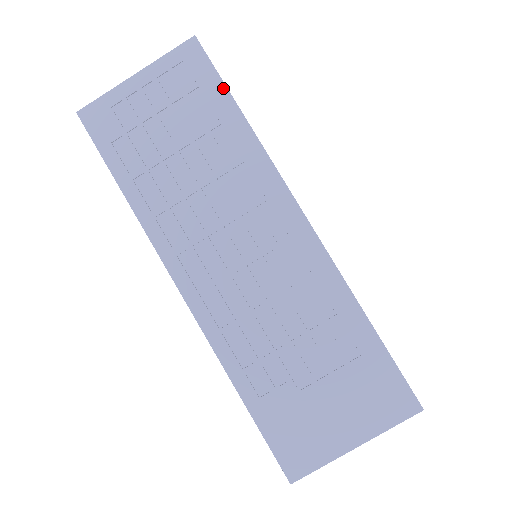
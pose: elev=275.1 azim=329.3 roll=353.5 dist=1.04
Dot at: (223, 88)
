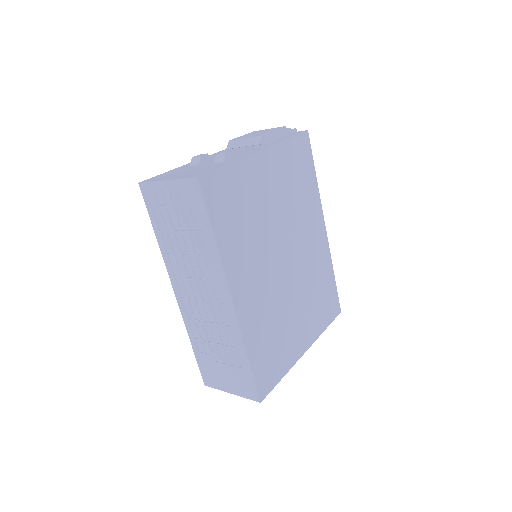
Dot at: (207, 216)
